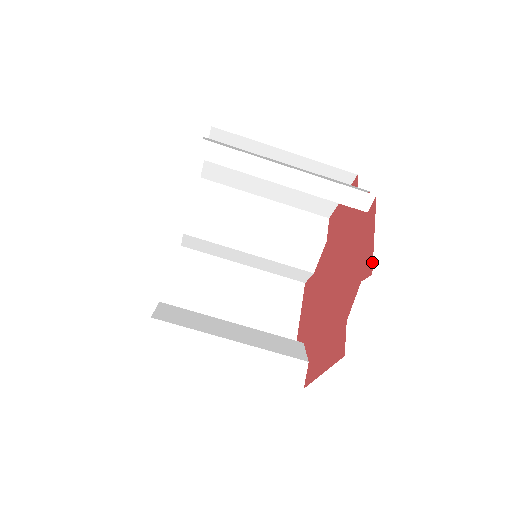
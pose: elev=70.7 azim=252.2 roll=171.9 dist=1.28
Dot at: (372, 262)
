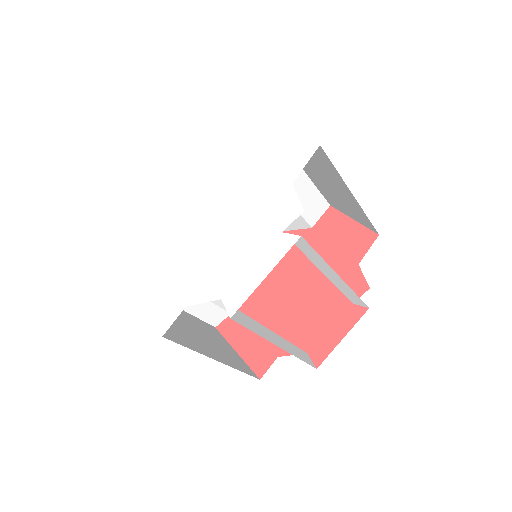
Dot at: (324, 359)
